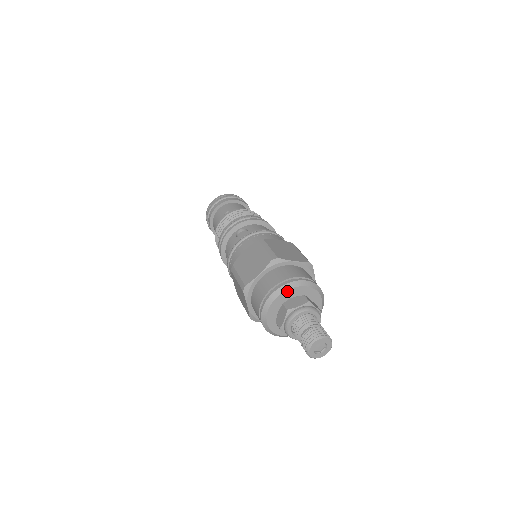
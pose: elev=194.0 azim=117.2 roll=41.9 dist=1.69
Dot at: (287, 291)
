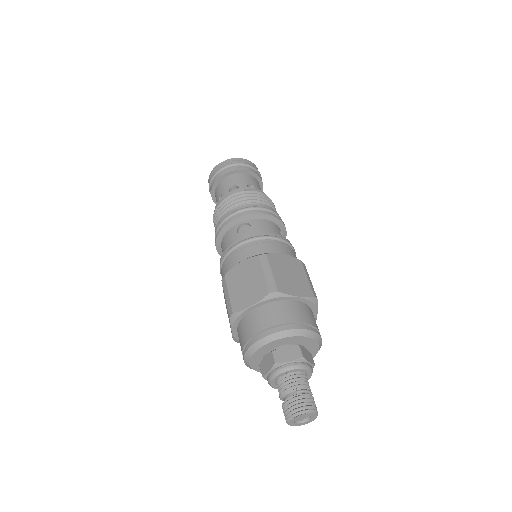
Dot at: (280, 339)
